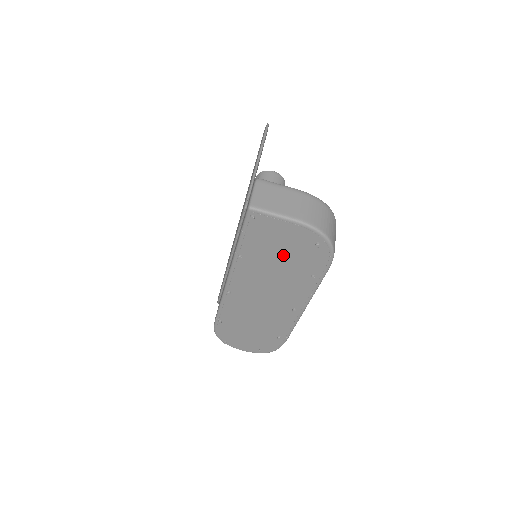
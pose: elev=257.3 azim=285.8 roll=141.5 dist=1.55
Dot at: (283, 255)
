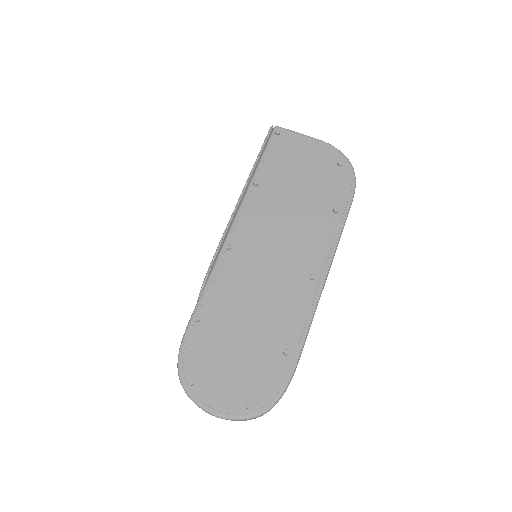
Dot at: (303, 181)
